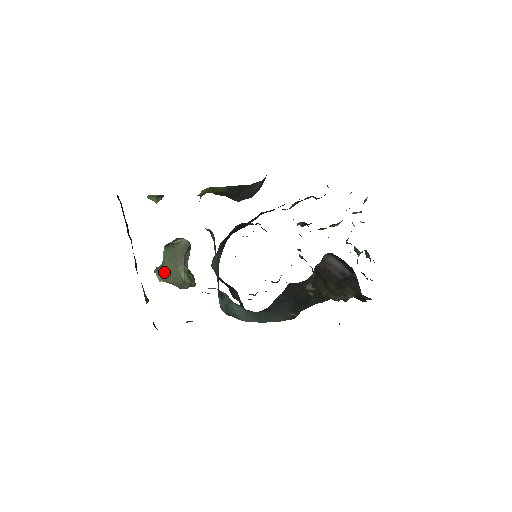
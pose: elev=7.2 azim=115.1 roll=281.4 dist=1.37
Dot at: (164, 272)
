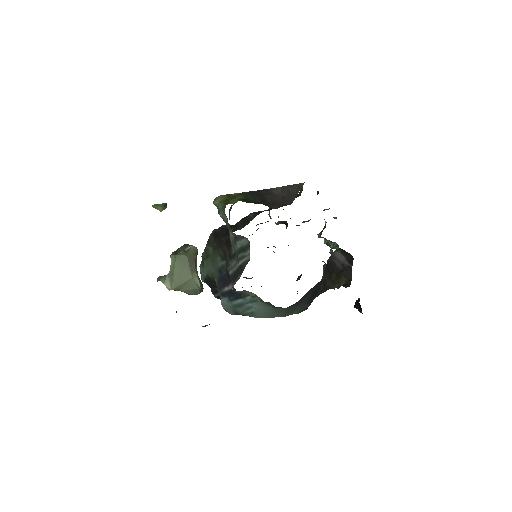
Dot at: (174, 280)
